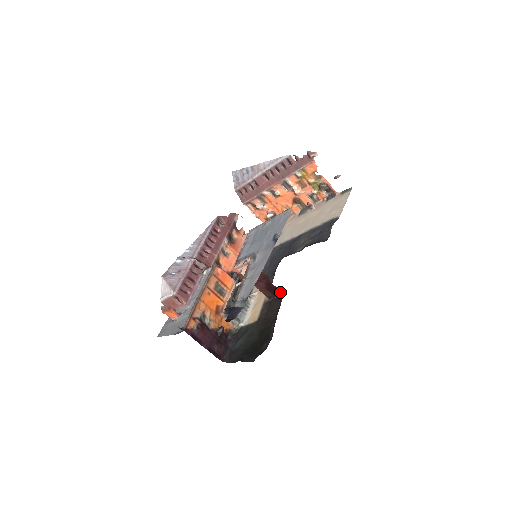
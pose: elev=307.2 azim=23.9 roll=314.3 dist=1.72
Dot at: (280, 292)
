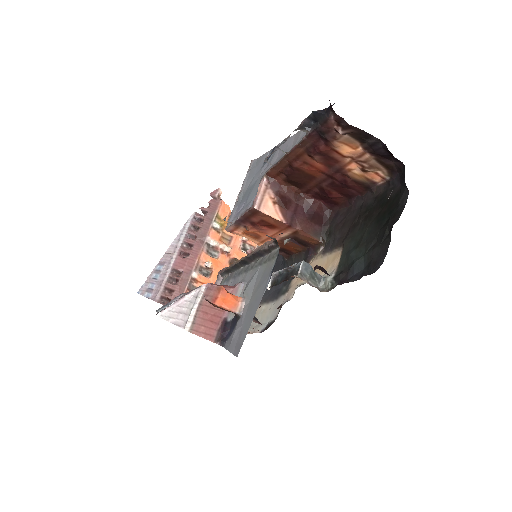
Dot at: (328, 211)
